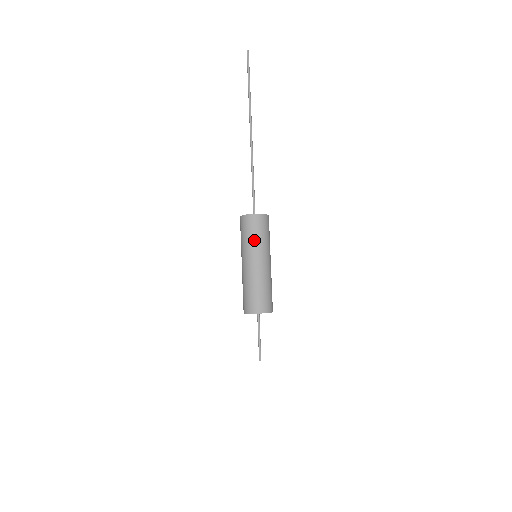
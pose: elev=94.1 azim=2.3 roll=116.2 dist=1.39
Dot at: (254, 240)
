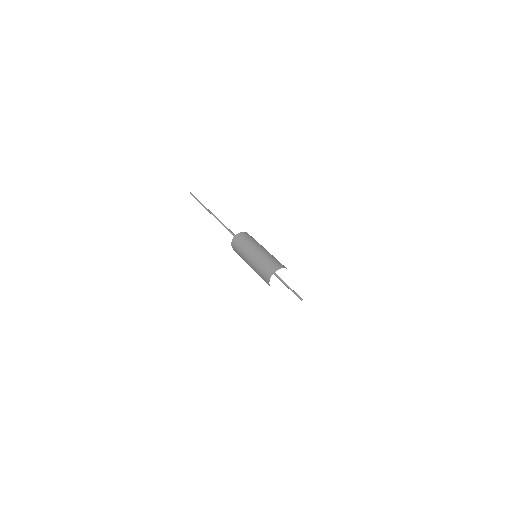
Dot at: (250, 241)
